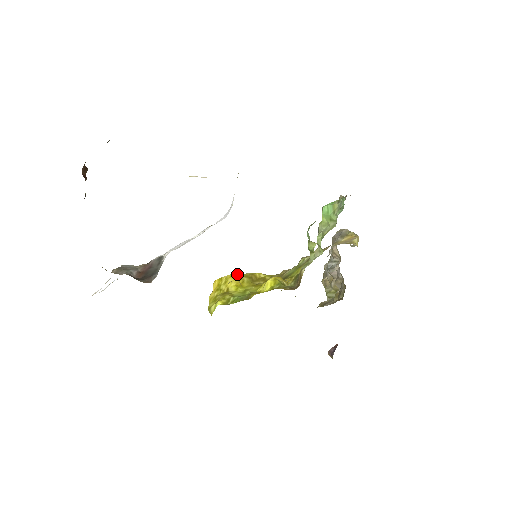
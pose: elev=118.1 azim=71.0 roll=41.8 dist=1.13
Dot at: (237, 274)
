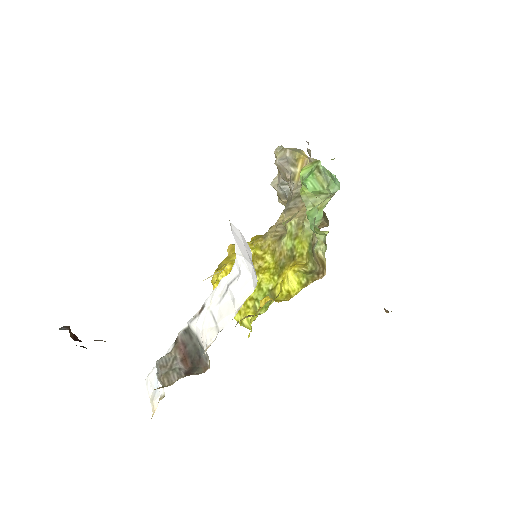
Dot at: (230, 267)
